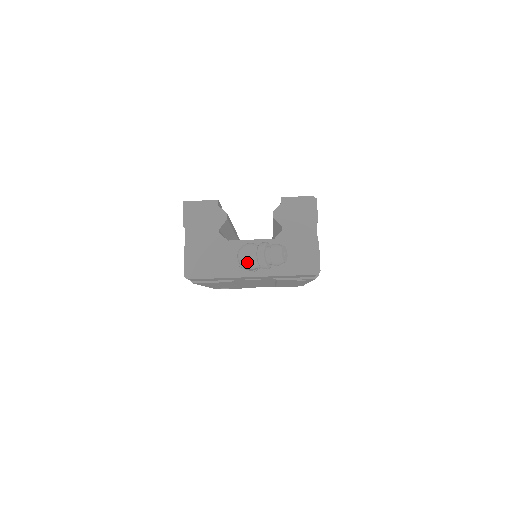
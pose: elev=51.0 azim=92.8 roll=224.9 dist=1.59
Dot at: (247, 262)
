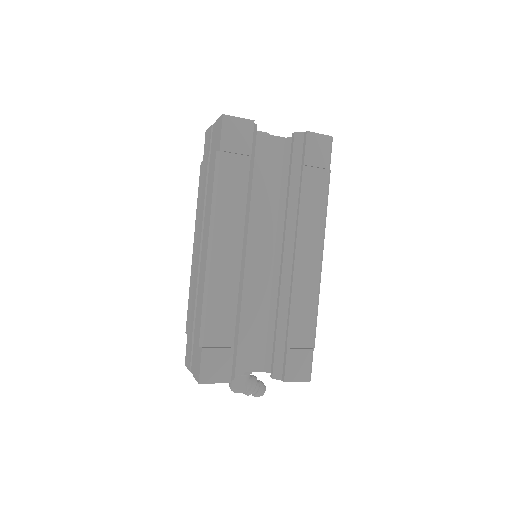
Dot at: occluded
